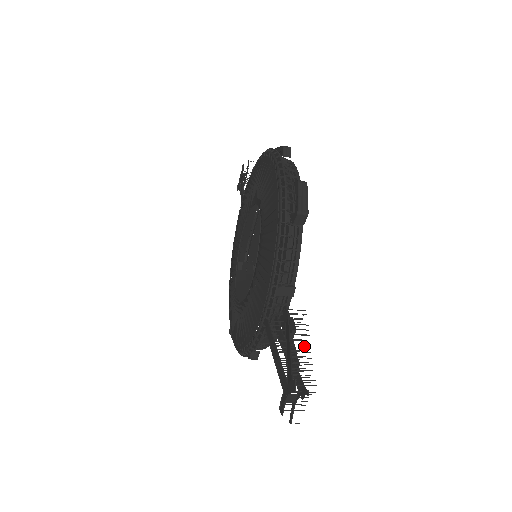
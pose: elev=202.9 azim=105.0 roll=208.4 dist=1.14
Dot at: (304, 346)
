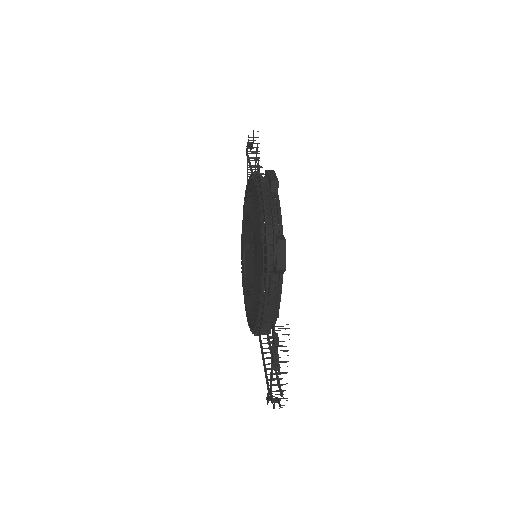
Dot at: (283, 361)
